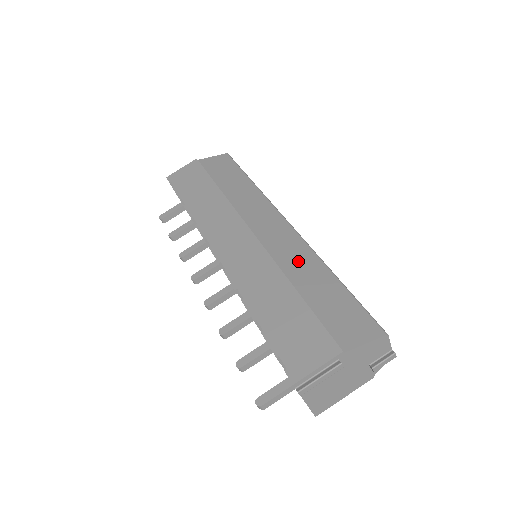
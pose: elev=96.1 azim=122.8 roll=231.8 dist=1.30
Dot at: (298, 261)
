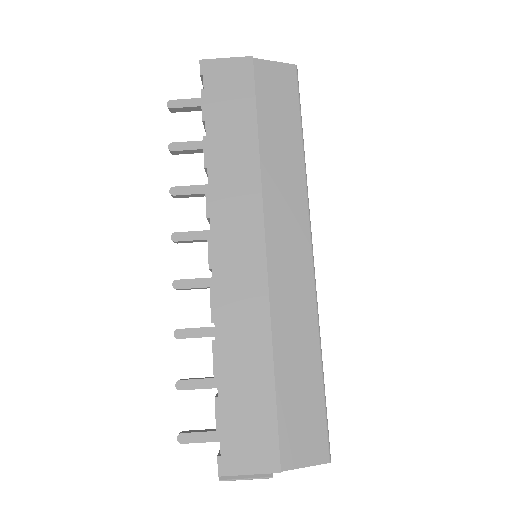
Dot at: (295, 322)
